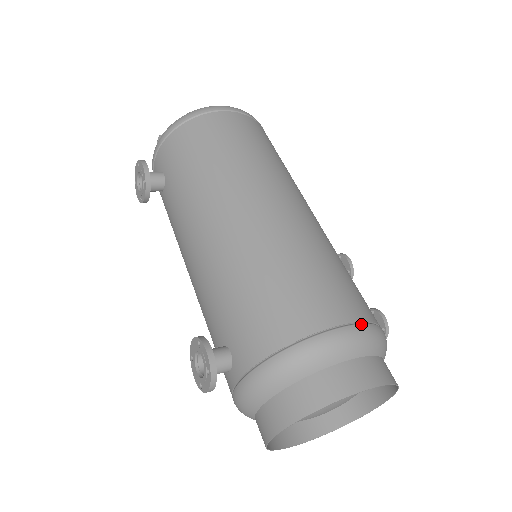
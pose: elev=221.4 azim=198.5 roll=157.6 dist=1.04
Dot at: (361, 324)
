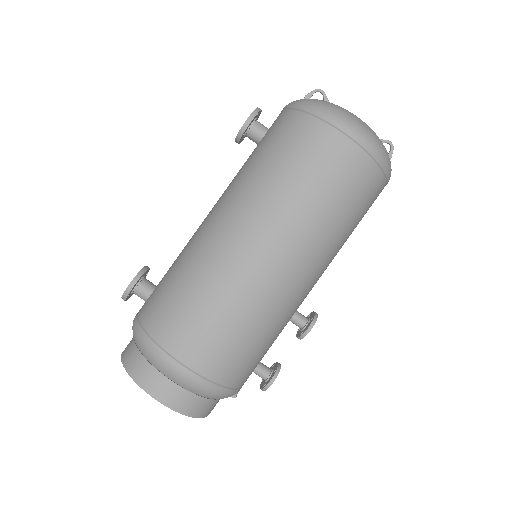
Dot at: (197, 375)
